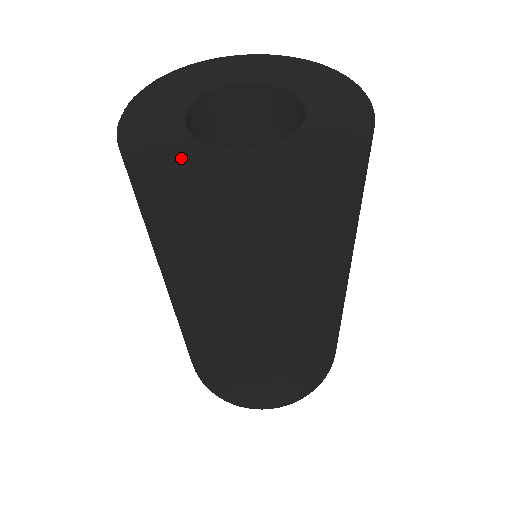
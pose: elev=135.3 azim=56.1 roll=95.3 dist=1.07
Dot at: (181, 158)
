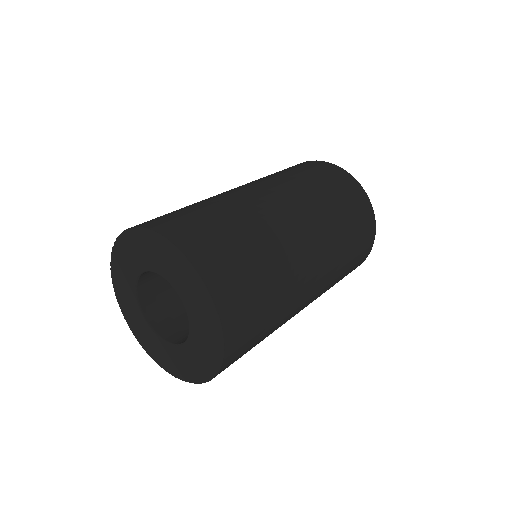
Dot at: (139, 326)
